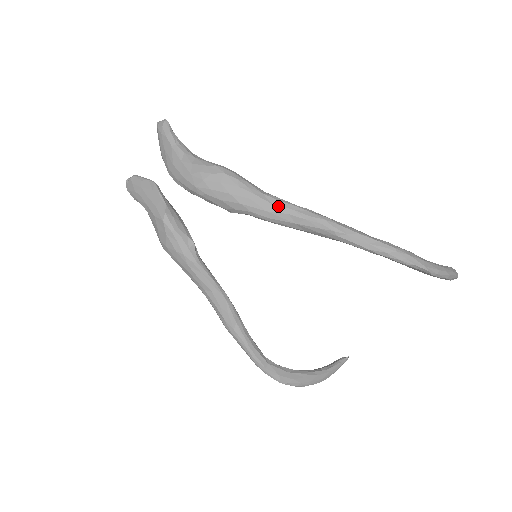
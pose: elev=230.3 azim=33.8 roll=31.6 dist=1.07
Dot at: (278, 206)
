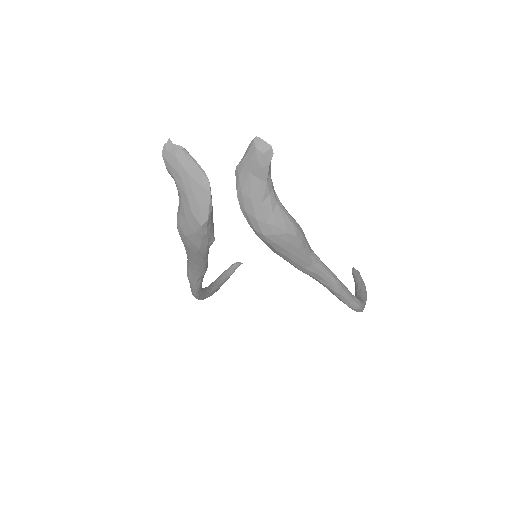
Dot at: (315, 268)
